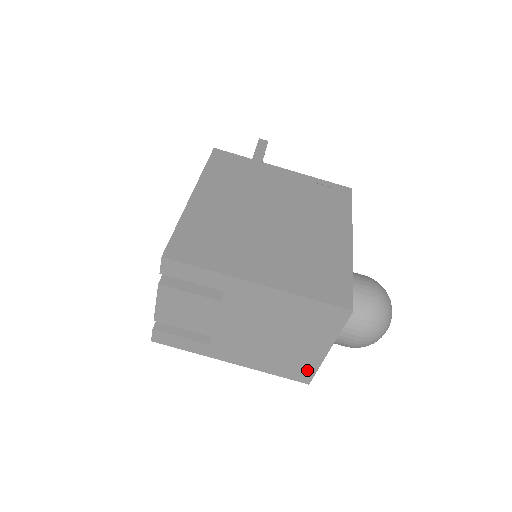
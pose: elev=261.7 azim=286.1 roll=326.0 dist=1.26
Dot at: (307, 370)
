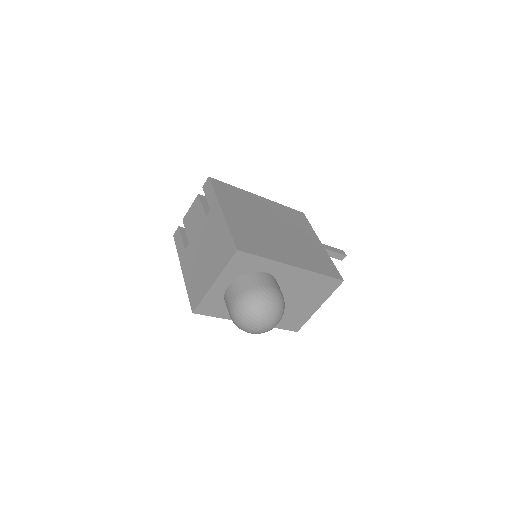
Dot at: (199, 297)
